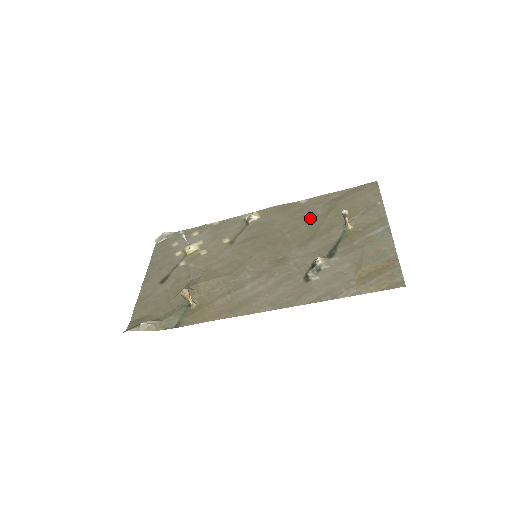
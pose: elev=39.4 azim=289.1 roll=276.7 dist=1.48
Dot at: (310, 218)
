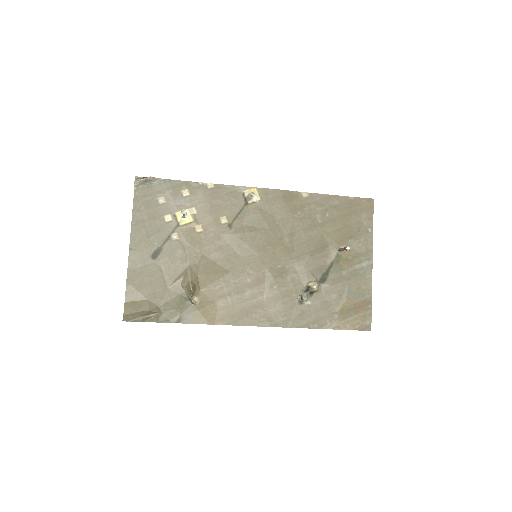
Dot at: (310, 224)
